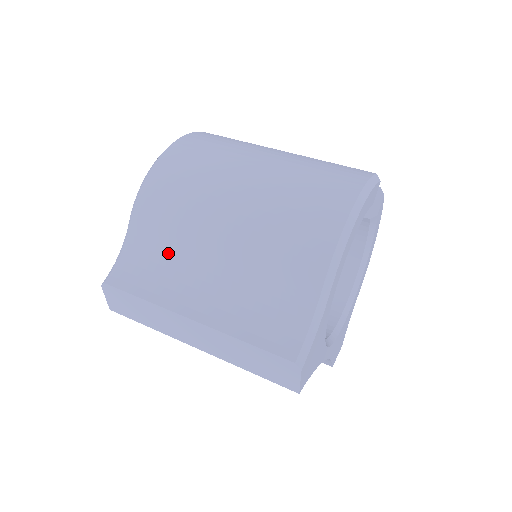
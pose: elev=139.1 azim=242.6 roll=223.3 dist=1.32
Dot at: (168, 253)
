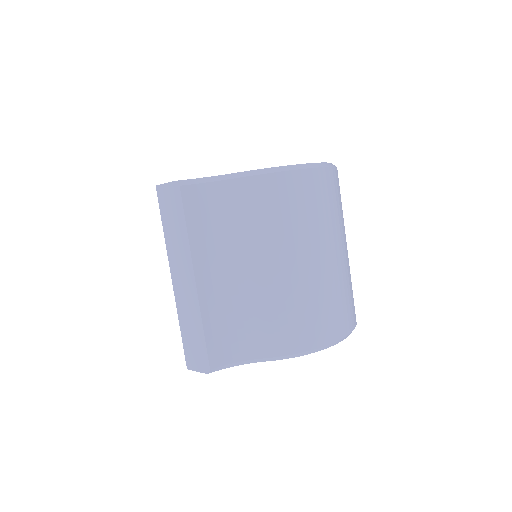
Dot at: (232, 227)
